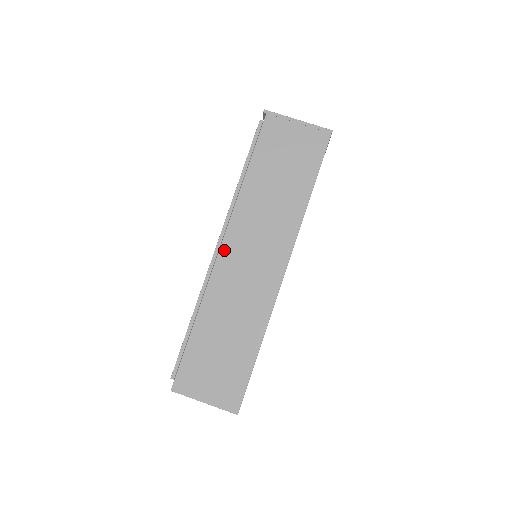
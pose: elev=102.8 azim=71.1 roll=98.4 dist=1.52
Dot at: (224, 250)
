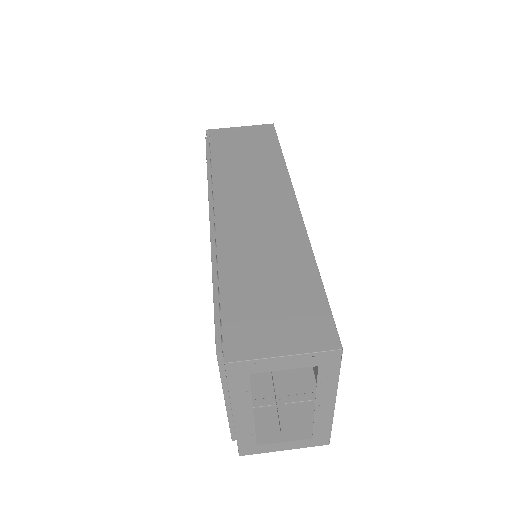
Dot at: (220, 211)
